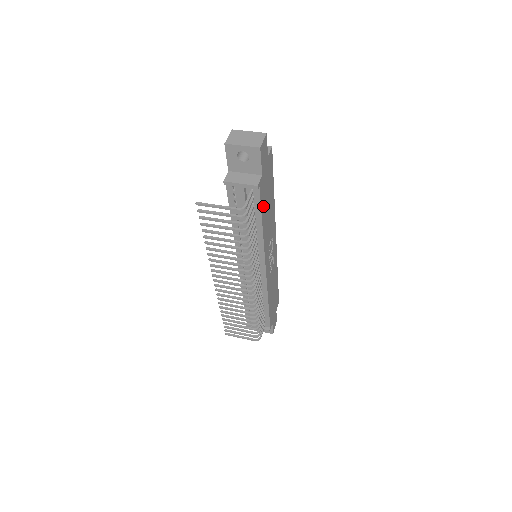
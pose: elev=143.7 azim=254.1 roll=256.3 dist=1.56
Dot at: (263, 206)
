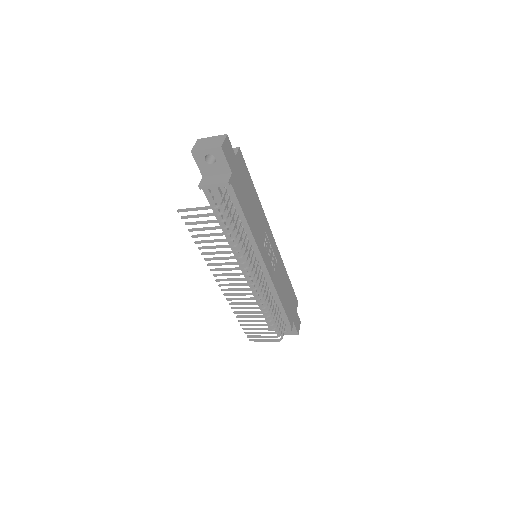
Dot at: (243, 203)
